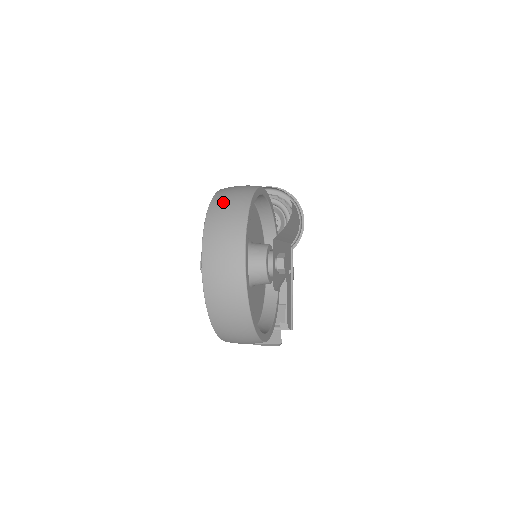
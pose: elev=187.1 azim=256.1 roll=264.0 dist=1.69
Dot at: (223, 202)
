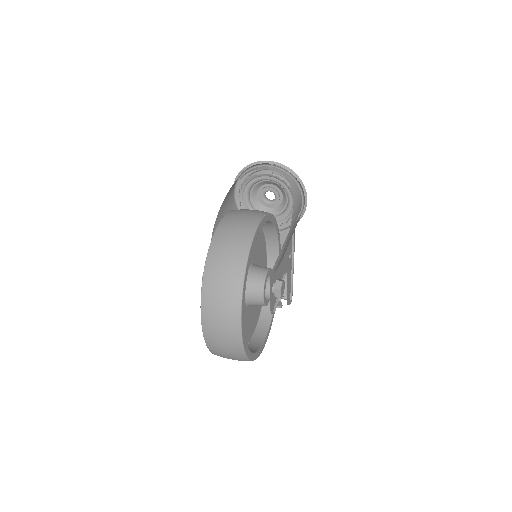
Dot at: (218, 269)
